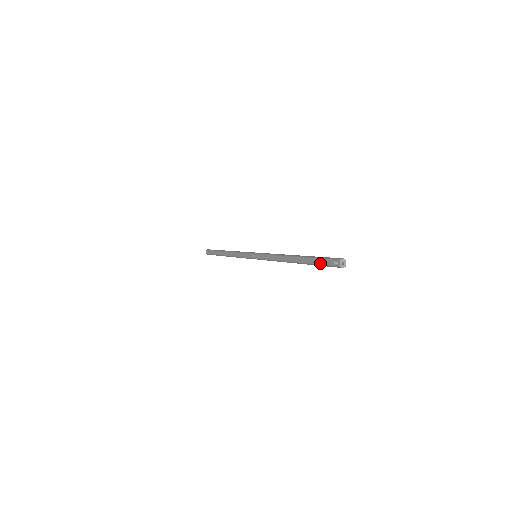
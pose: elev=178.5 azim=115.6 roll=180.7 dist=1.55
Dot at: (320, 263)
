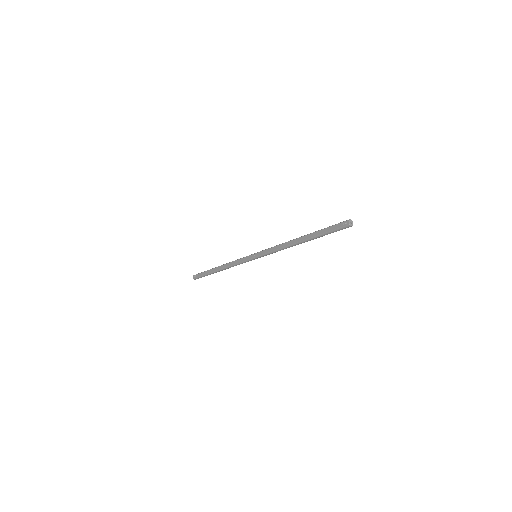
Dot at: (329, 230)
